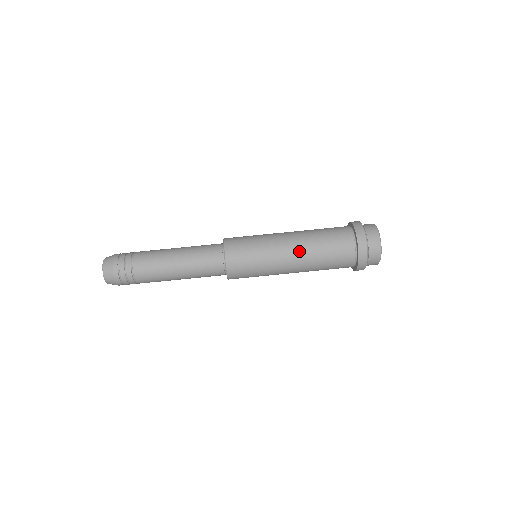
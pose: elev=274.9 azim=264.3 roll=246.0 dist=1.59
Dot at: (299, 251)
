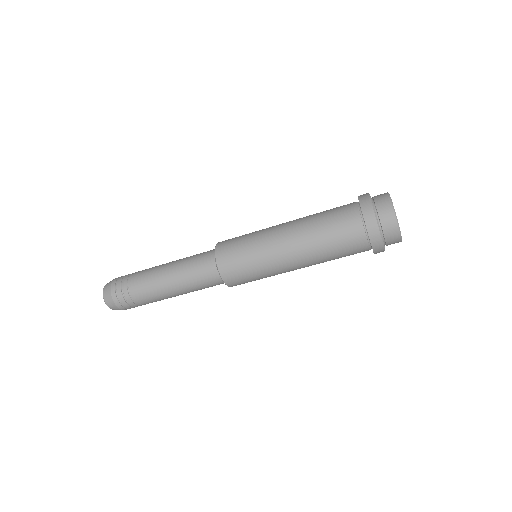
Dot at: (305, 264)
